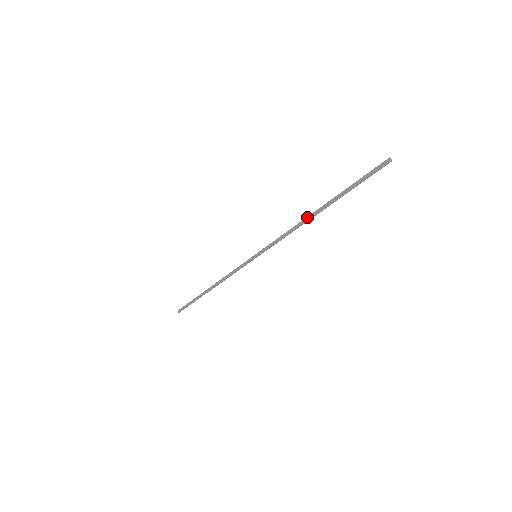
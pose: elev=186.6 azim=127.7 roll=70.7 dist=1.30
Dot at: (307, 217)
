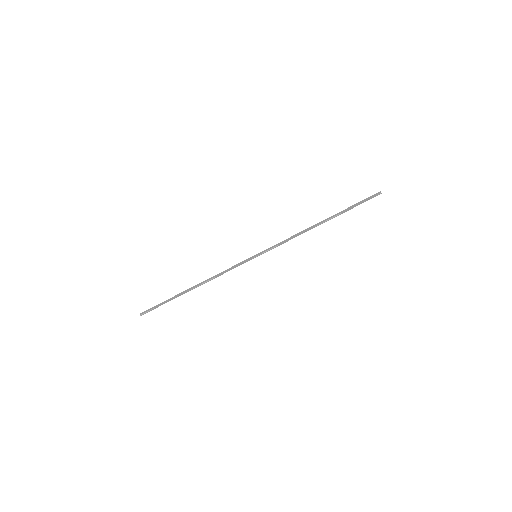
Dot at: (312, 226)
